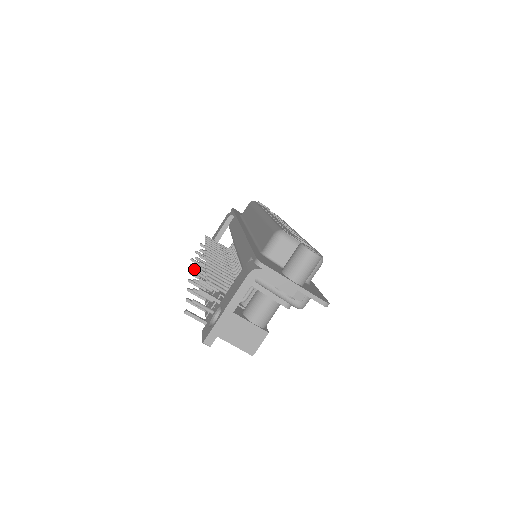
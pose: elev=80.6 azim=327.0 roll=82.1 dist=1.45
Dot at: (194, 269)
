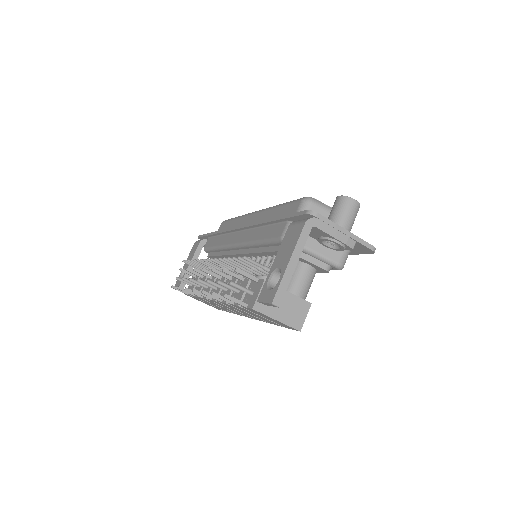
Dot at: occluded
